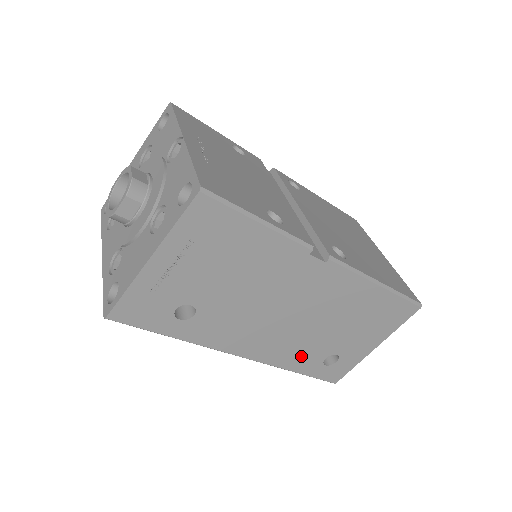
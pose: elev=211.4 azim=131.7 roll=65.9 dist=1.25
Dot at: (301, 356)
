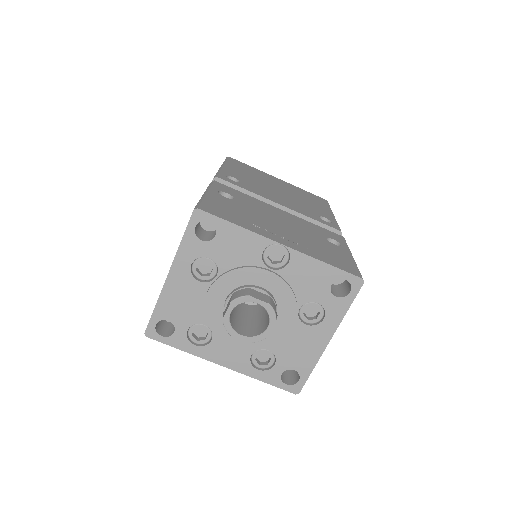
Dot at: occluded
